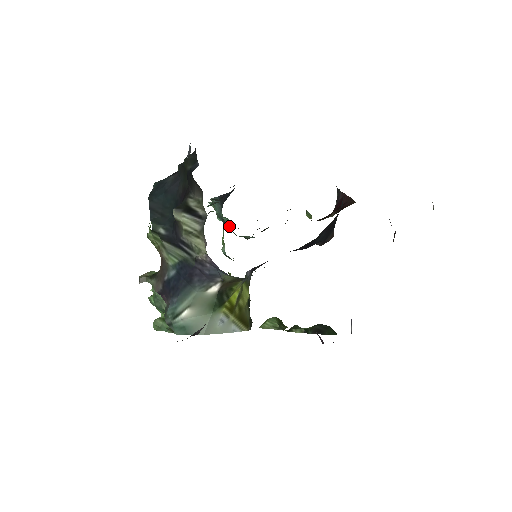
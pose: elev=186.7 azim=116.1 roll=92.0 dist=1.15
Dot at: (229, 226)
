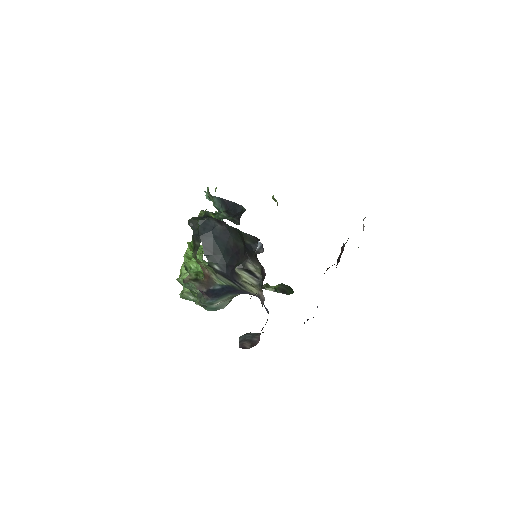
Dot at: occluded
